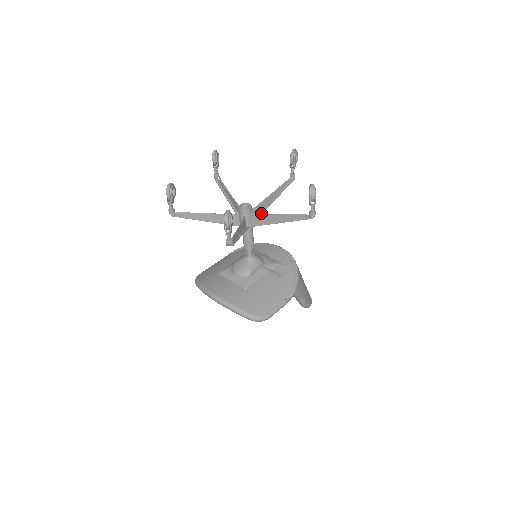
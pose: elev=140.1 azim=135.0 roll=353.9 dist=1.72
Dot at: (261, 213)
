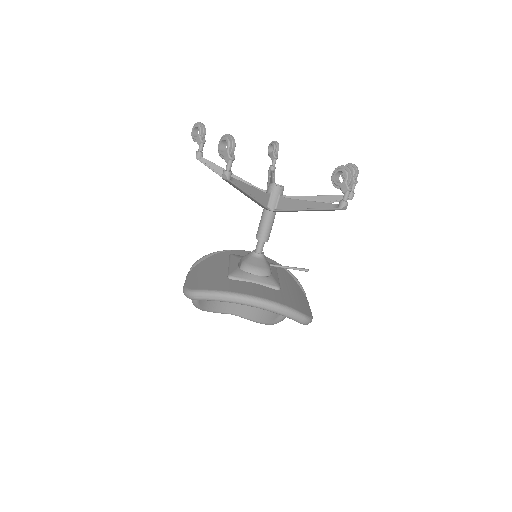
Dot at: occluded
